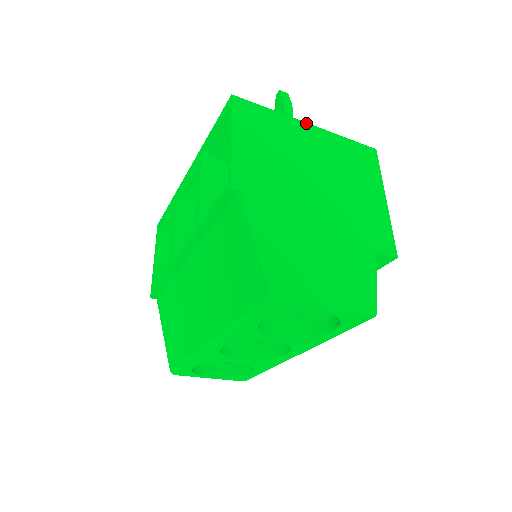
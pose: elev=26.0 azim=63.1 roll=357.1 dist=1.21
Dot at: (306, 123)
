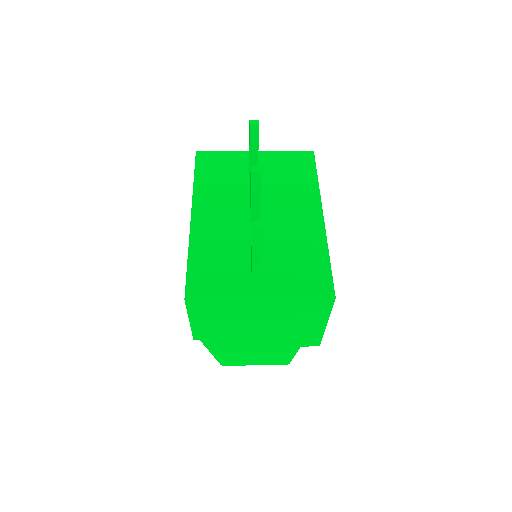
Dot at: (257, 299)
